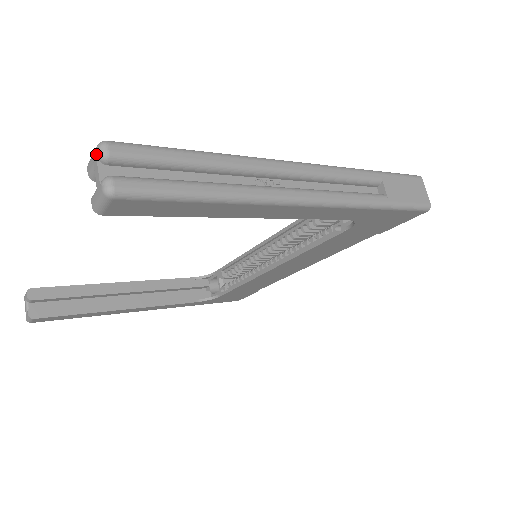
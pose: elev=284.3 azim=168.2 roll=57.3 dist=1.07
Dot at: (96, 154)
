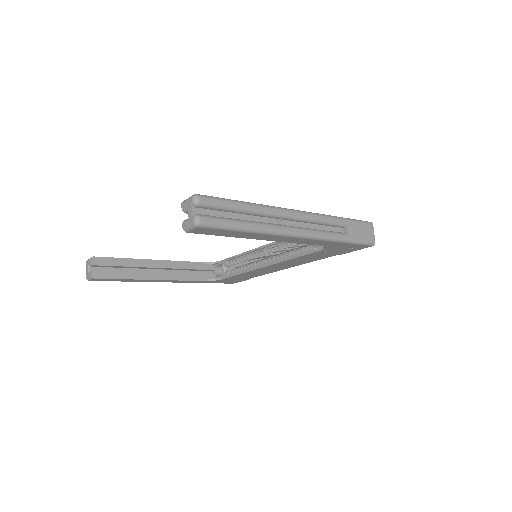
Dot at: (191, 201)
